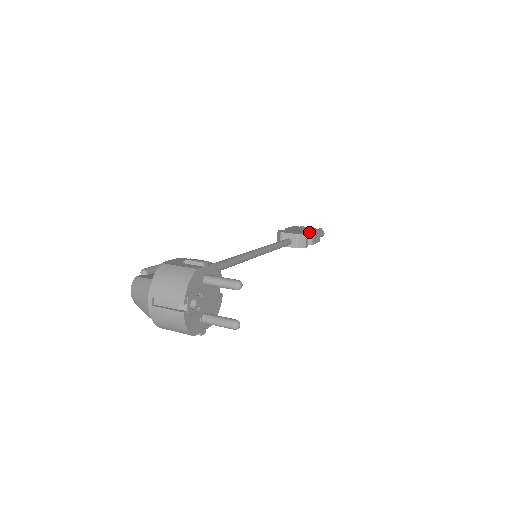
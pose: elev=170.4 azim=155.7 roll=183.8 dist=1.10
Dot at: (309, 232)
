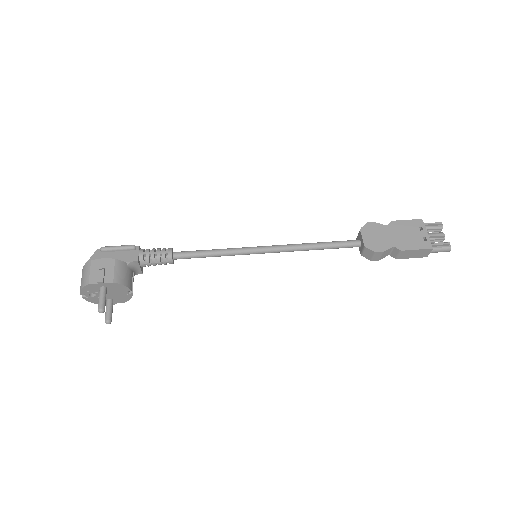
Dot at: (396, 248)
